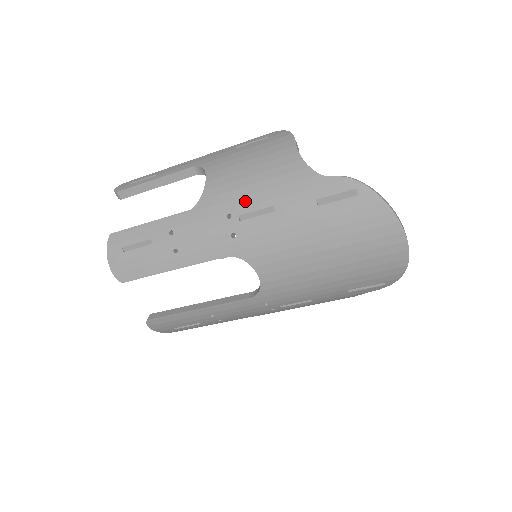
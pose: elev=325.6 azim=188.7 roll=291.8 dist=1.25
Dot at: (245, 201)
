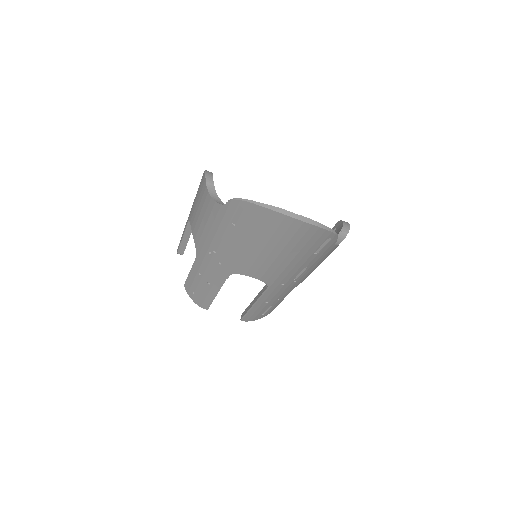
Dot at: (208, 240)
